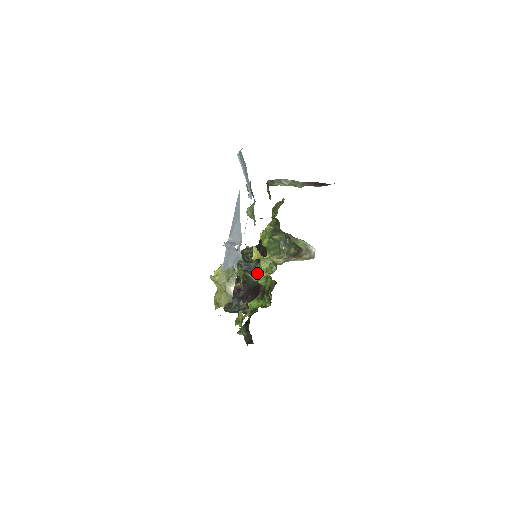
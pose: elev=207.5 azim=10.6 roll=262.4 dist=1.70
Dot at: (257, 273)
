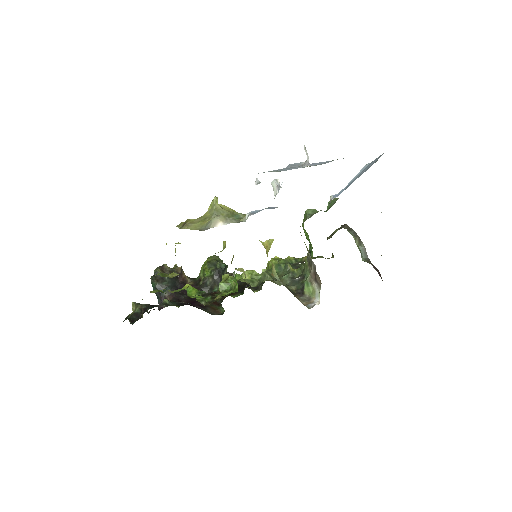
Dot at: occluded
